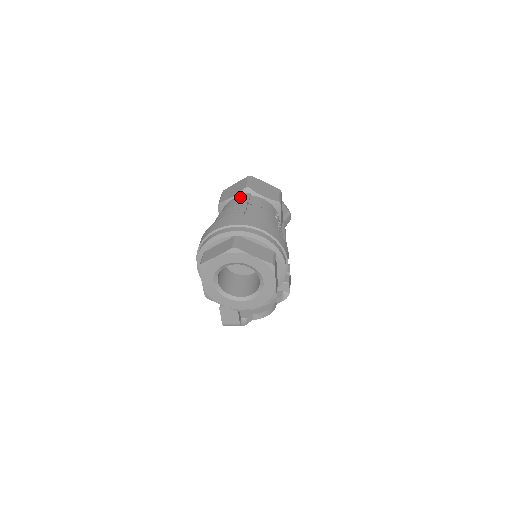
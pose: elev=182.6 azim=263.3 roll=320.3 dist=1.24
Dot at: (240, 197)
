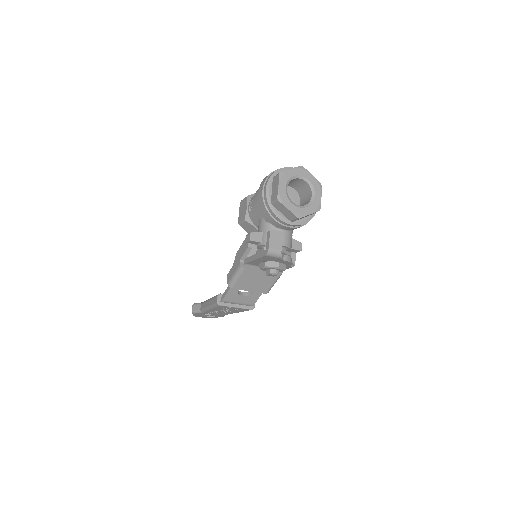
Dot at: occluded
